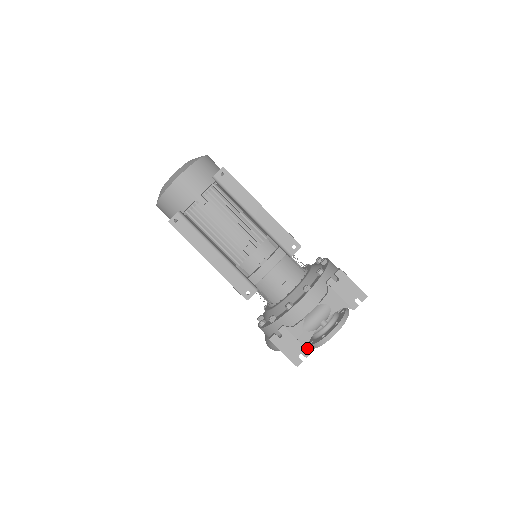
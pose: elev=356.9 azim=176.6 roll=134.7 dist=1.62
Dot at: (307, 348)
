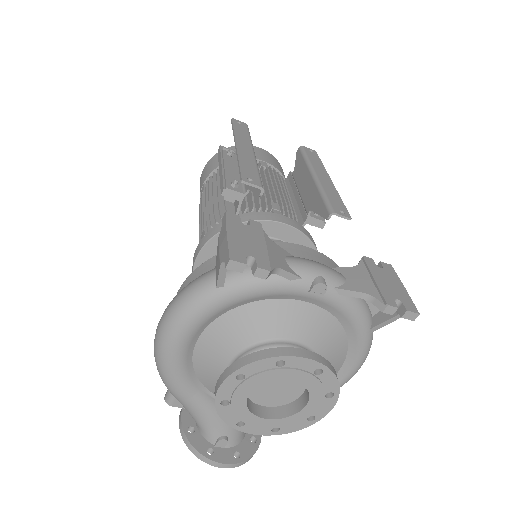
Dot at: (270, 266)
